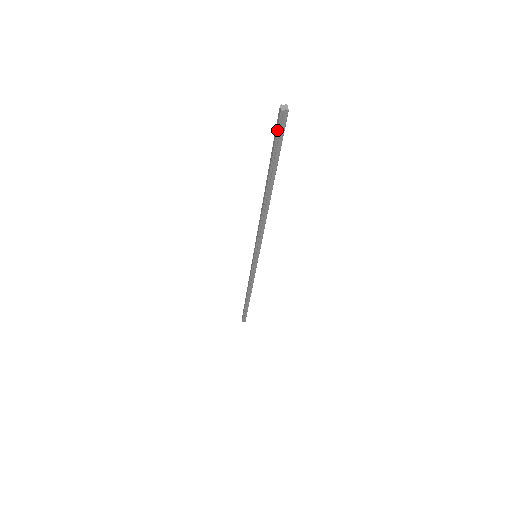
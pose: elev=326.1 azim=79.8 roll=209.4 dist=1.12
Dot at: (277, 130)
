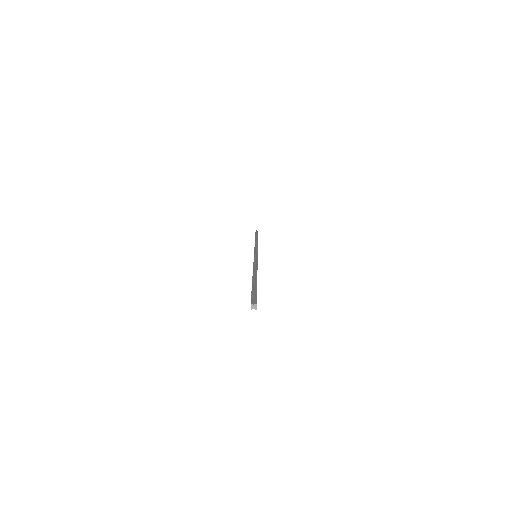
Dot at: occluded
